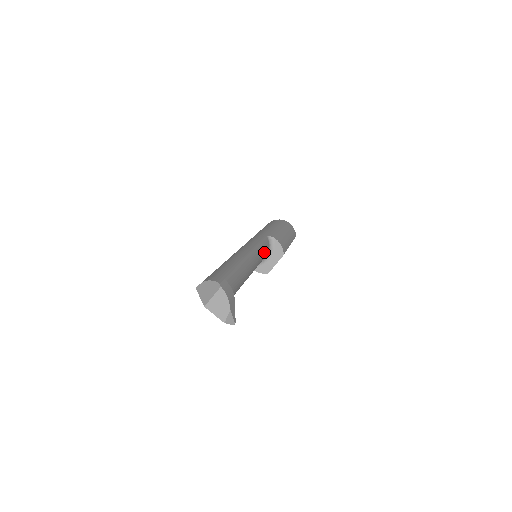
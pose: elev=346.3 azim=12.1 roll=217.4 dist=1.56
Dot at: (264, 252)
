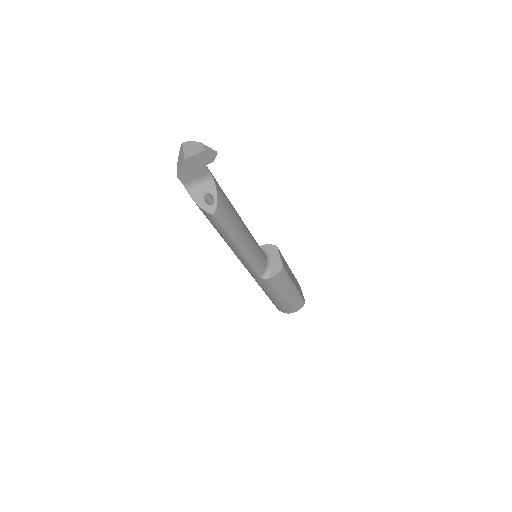
Dot at: occluded
